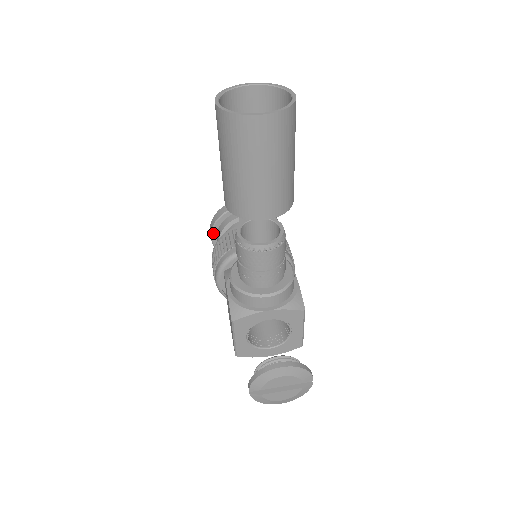
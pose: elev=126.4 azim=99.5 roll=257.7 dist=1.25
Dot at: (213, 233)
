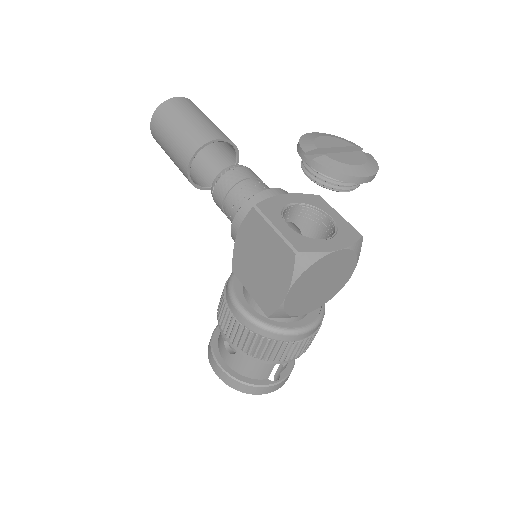
Dot at: (215, 354)
